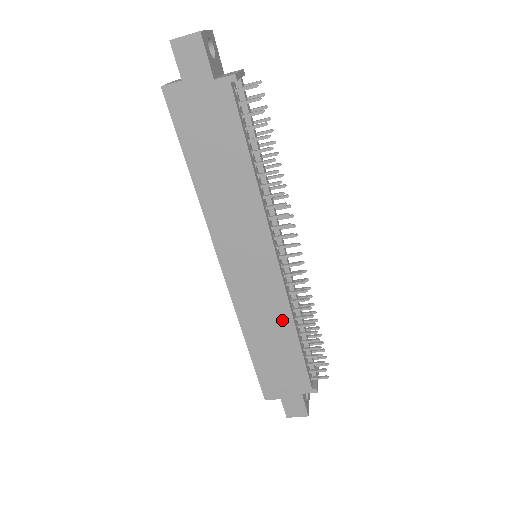
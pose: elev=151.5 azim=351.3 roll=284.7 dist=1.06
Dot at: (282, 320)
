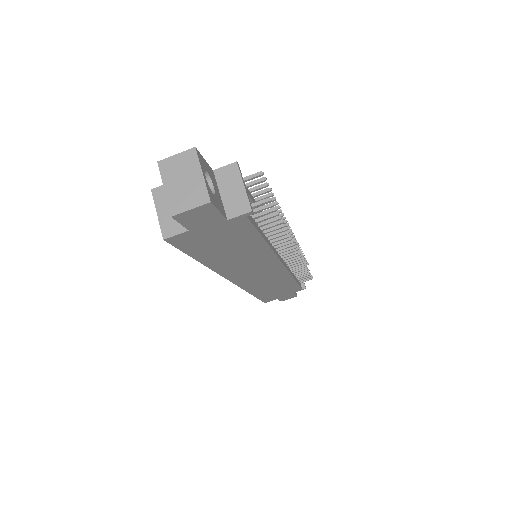
Dot at: (283, 280)
